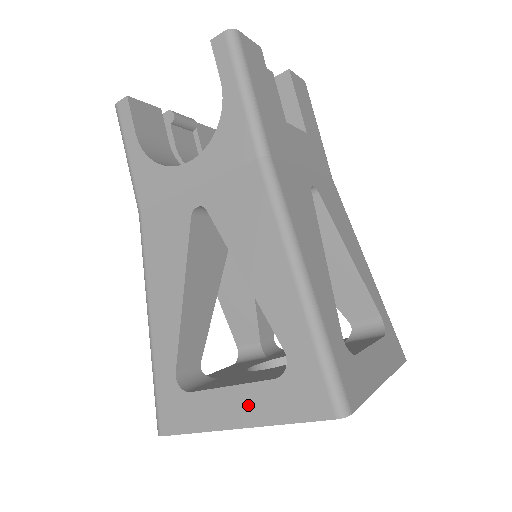
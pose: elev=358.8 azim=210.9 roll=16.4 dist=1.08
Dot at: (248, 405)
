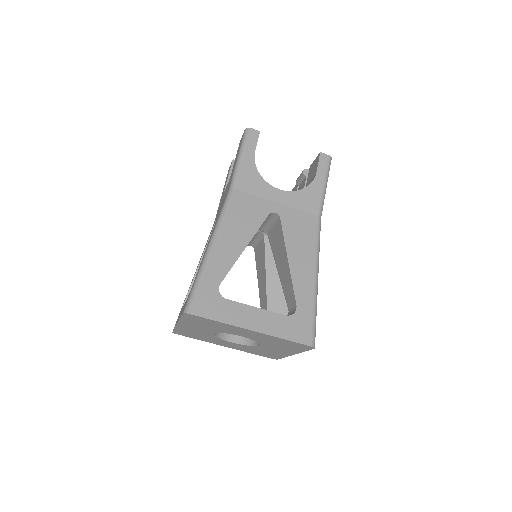
Dot at: (264, 321)
